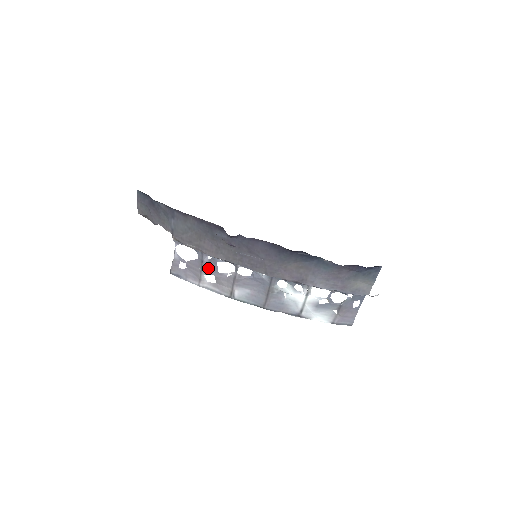
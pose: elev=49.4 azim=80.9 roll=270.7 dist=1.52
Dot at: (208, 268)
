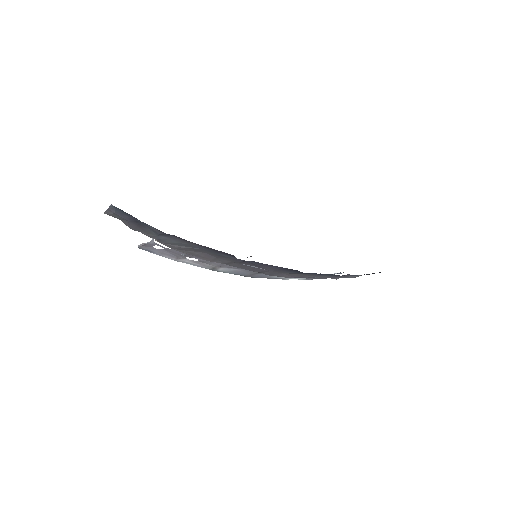
Dot at: (193, 256)
